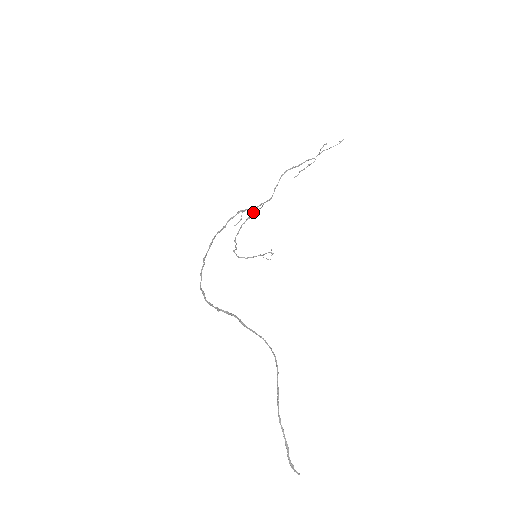
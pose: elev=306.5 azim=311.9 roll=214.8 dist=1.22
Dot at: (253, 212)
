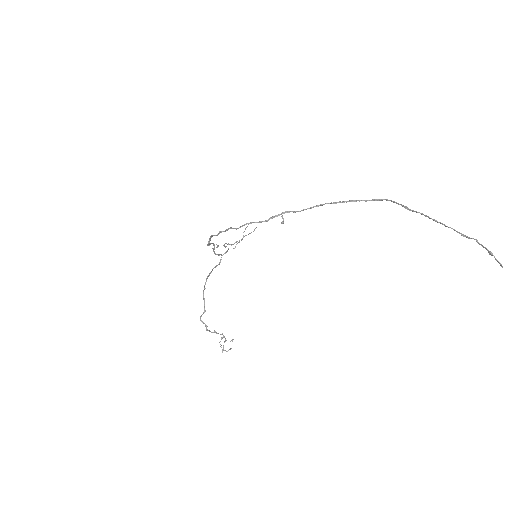
Dot at: (213, 268)
